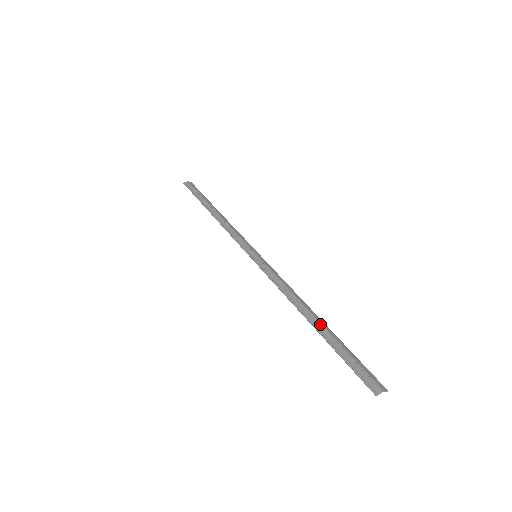
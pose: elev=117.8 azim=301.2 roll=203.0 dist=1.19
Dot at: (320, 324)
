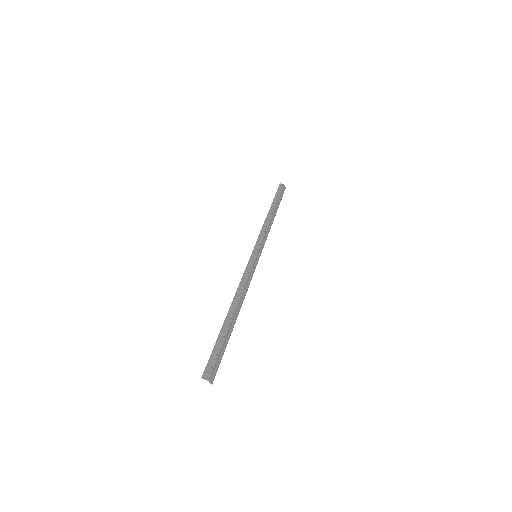
Dot at: (231, 319)
